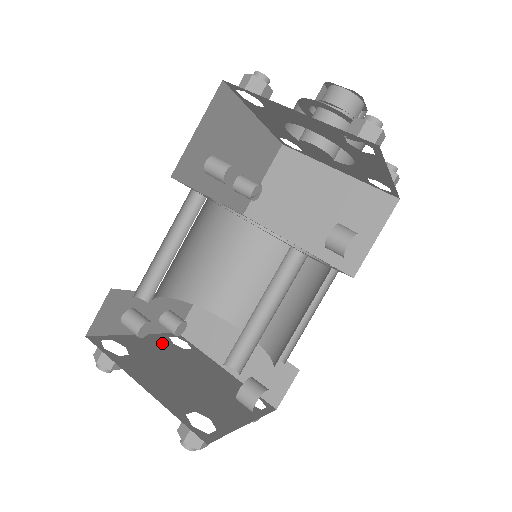
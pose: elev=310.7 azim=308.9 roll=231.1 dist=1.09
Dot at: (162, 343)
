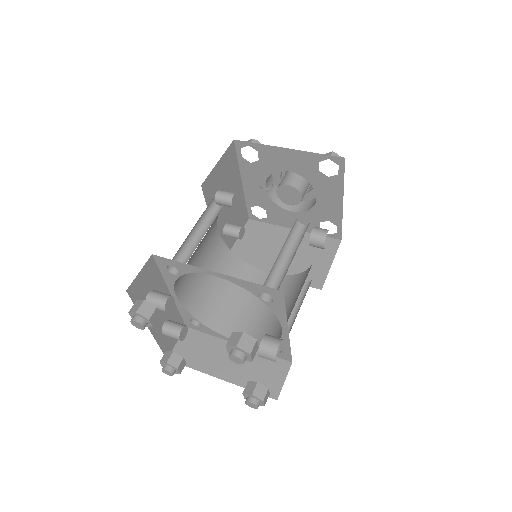
Dot at: occluded
